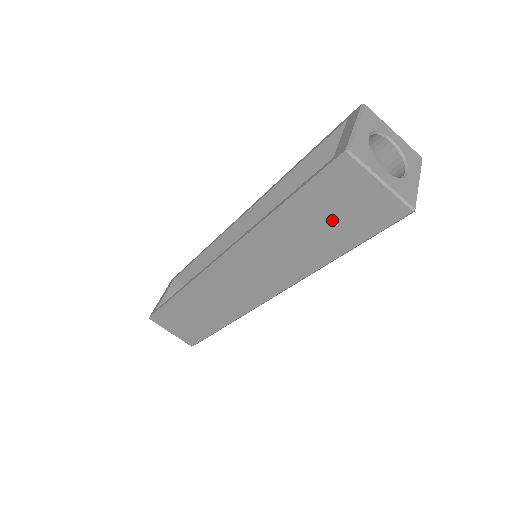
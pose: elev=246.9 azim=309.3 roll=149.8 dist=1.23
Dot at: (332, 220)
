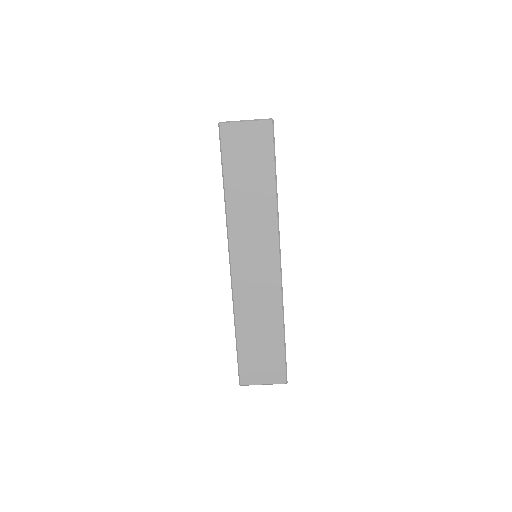
Dot at: (250, 165)
